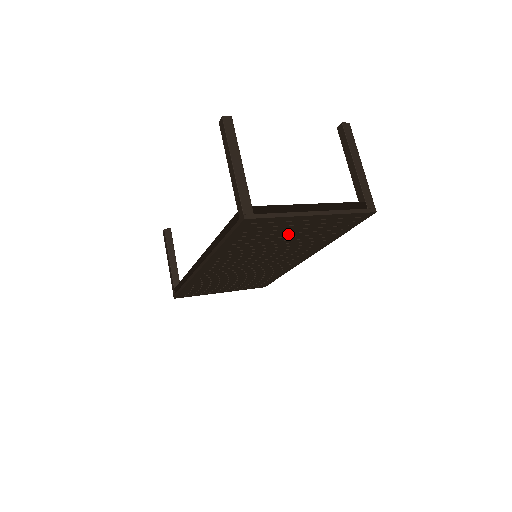
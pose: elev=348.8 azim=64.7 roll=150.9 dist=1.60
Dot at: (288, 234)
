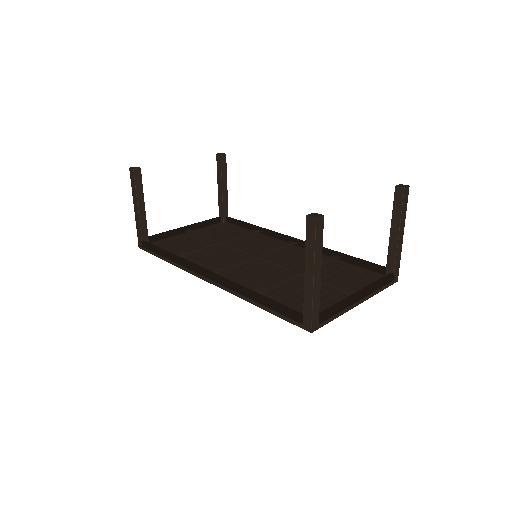
Dot at: occluded
